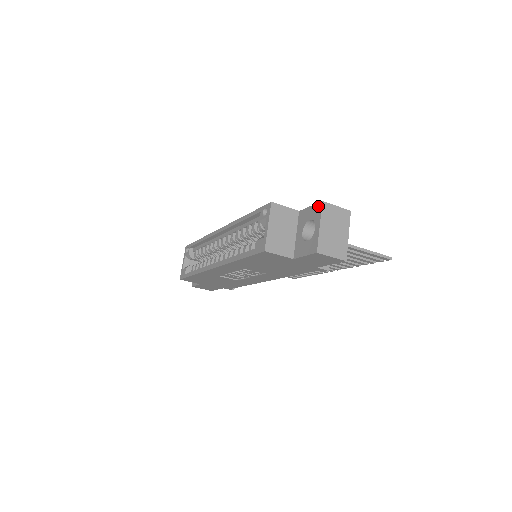
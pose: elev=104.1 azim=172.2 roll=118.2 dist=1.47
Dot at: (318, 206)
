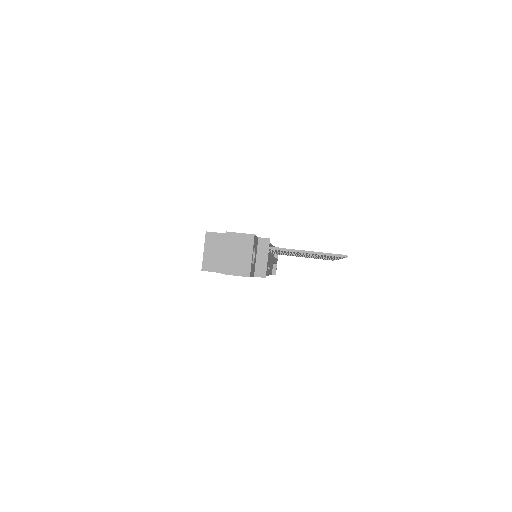
Dot at: (226, 235)
